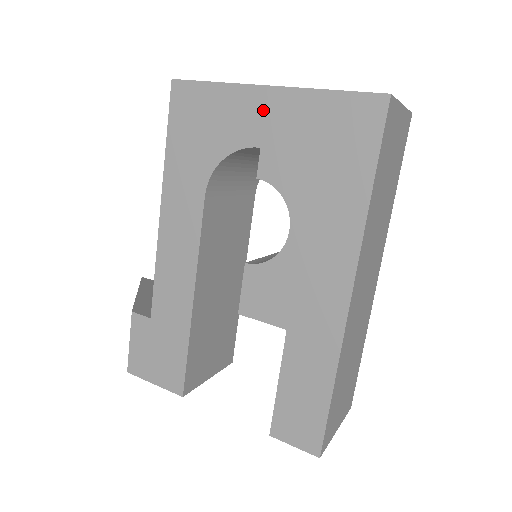
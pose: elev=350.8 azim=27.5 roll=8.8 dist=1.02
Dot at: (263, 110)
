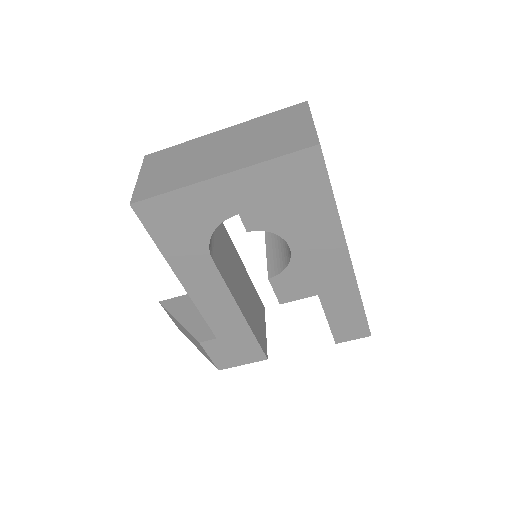
Dot at: (226, 192)
